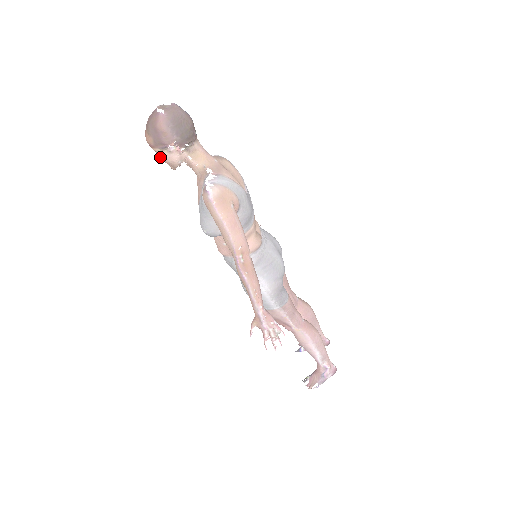
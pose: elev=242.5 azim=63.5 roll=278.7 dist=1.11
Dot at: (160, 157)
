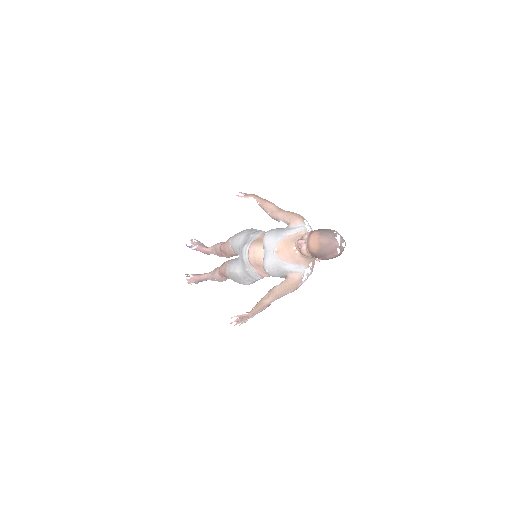
Dot at: (304, 252)
